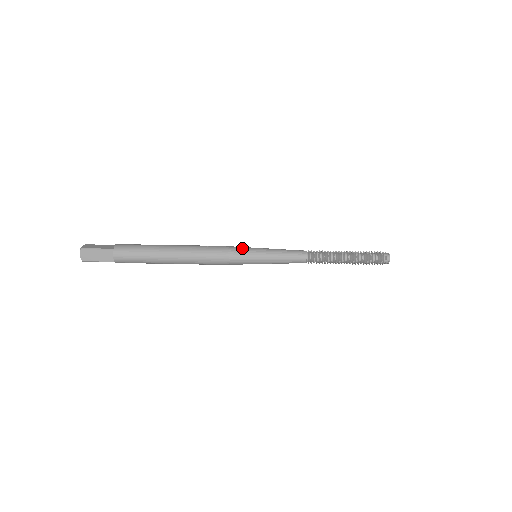
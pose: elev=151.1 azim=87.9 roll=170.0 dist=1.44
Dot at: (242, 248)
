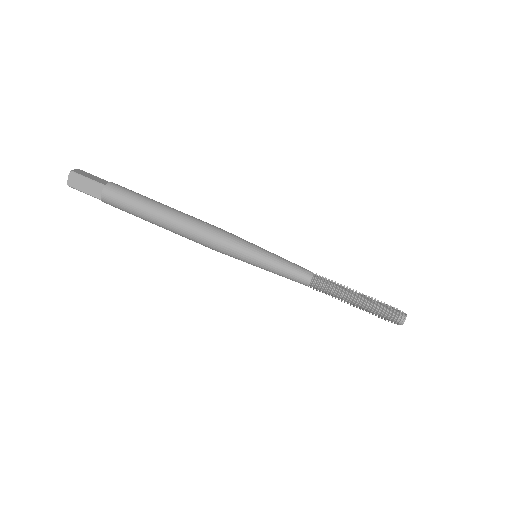
Dot at: (244, 241)
